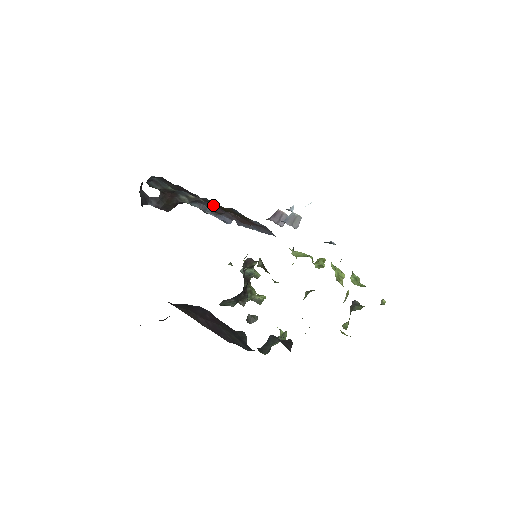
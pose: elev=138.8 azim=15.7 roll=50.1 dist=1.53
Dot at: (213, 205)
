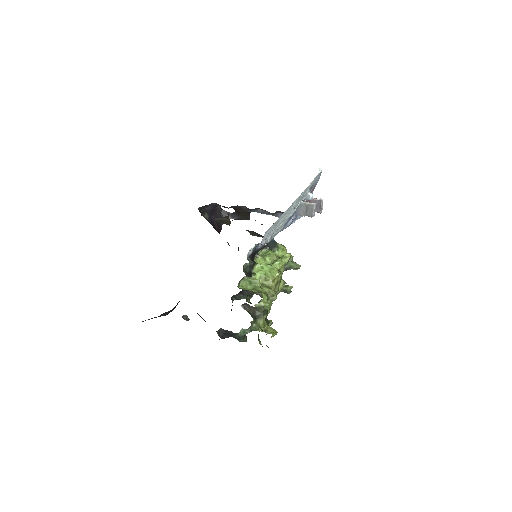
Dot at: occluded
